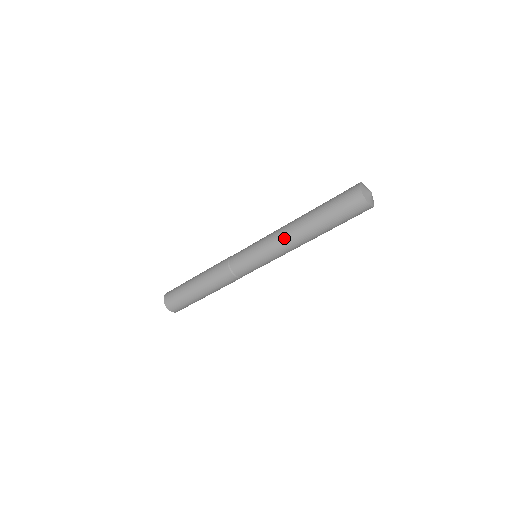
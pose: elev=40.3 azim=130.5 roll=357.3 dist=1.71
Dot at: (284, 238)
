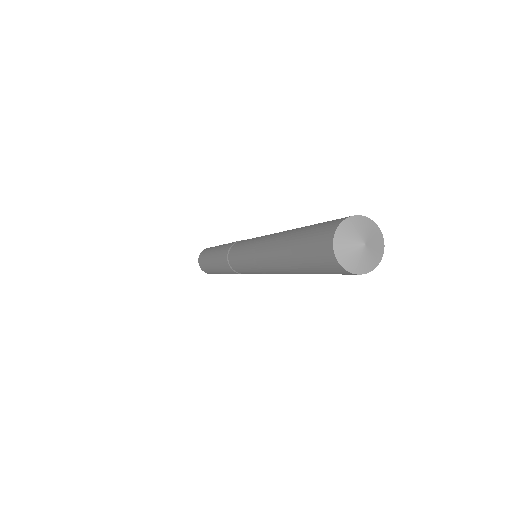
Dot at: (267, 269)
